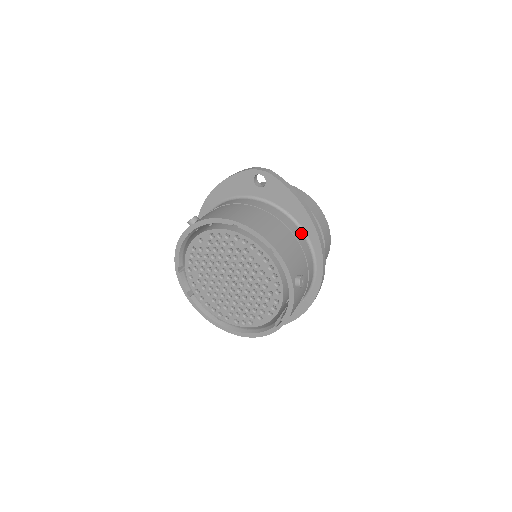
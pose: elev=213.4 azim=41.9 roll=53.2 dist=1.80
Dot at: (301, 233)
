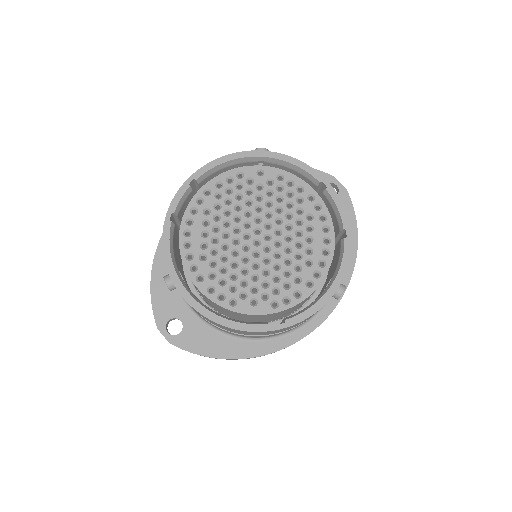
Dot at: occluded
